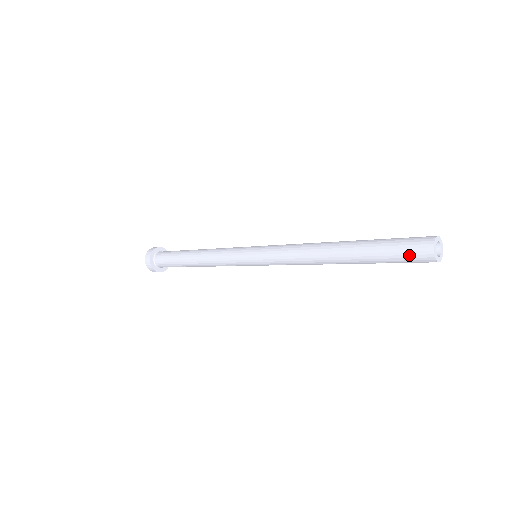
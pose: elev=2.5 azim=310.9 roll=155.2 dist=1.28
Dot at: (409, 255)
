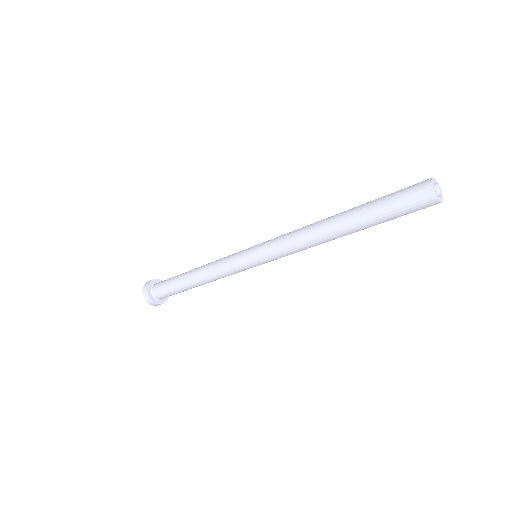
Dot at: (411, 204)
